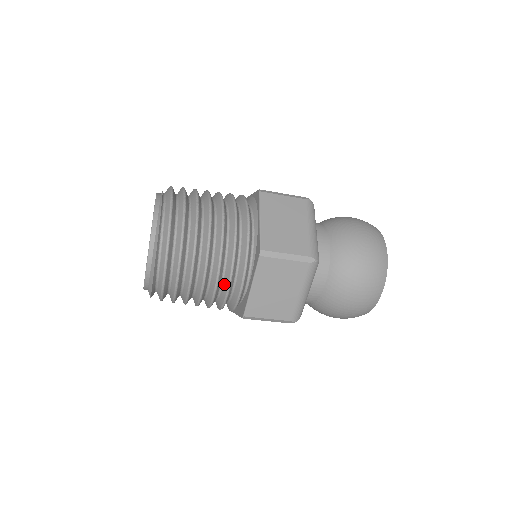
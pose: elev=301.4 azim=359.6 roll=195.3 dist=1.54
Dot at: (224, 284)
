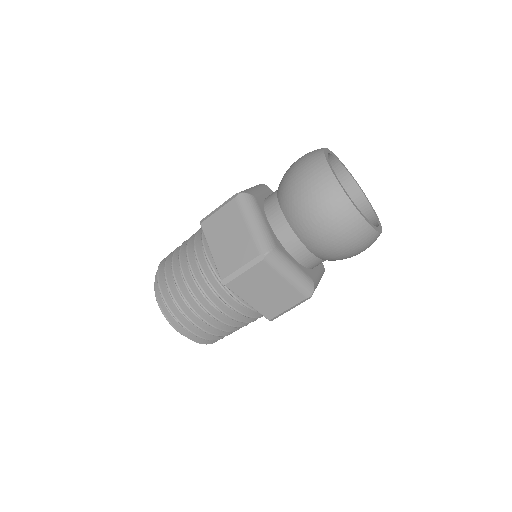
Dot at: occluded
